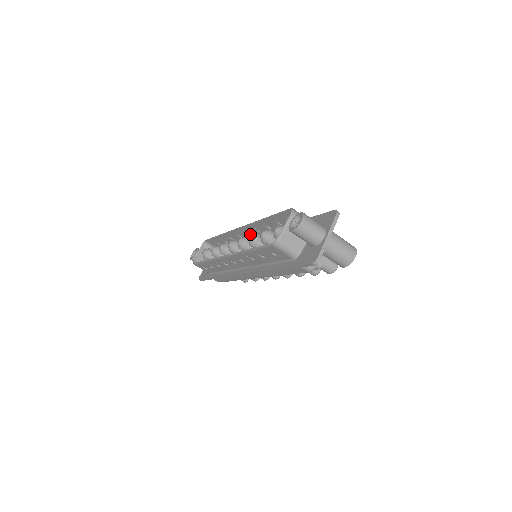
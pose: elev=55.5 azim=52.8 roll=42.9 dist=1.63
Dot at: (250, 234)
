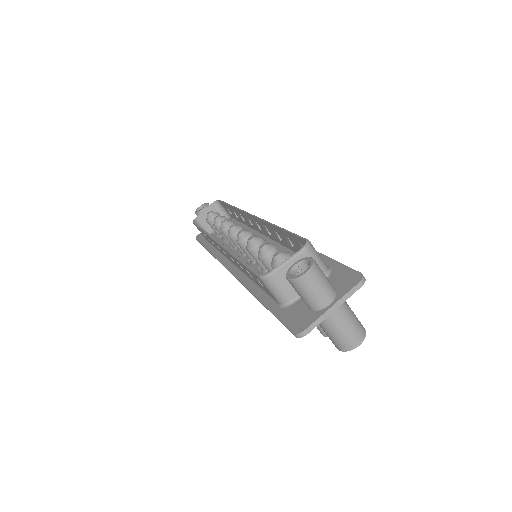
Dot at: (260, 227)
